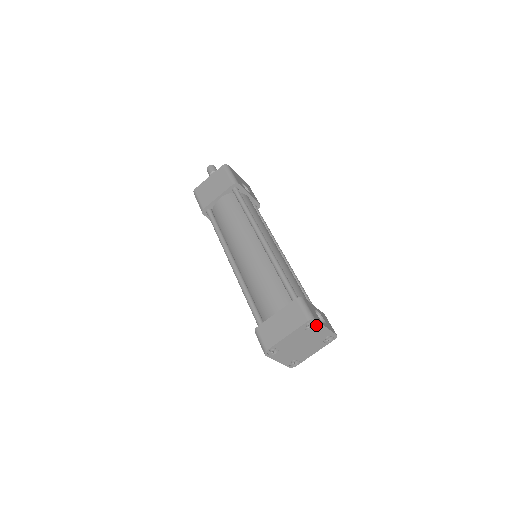
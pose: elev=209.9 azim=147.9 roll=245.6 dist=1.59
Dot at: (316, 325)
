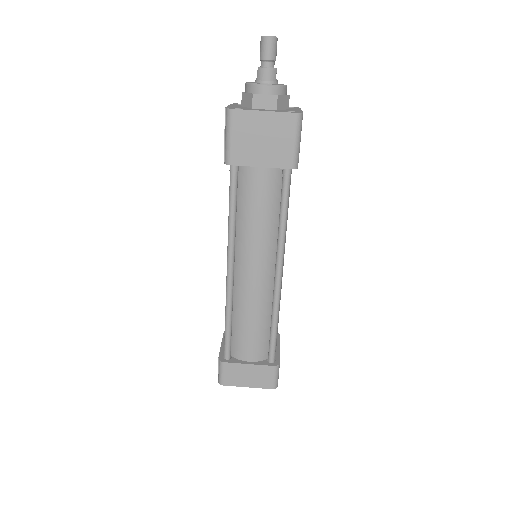
Dot at: occluded
